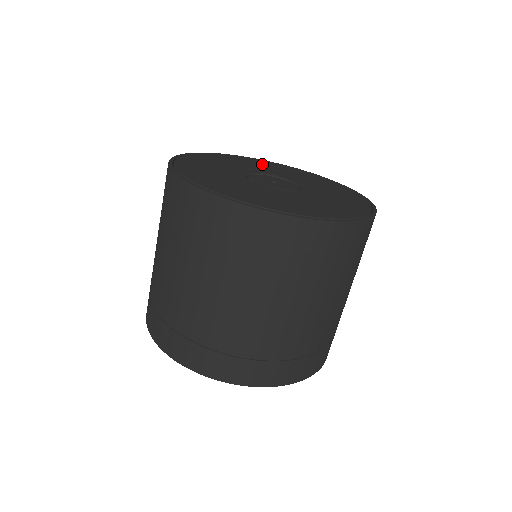
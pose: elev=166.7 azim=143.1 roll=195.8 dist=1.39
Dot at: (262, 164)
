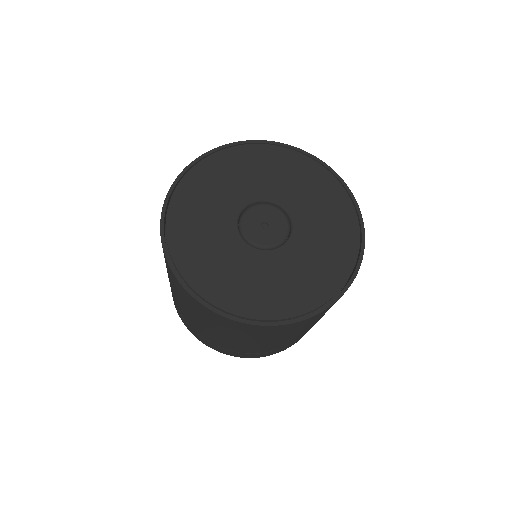
Dot at: (289, 169)
